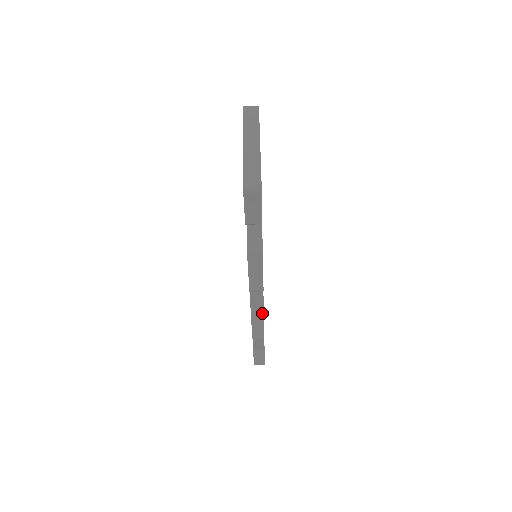
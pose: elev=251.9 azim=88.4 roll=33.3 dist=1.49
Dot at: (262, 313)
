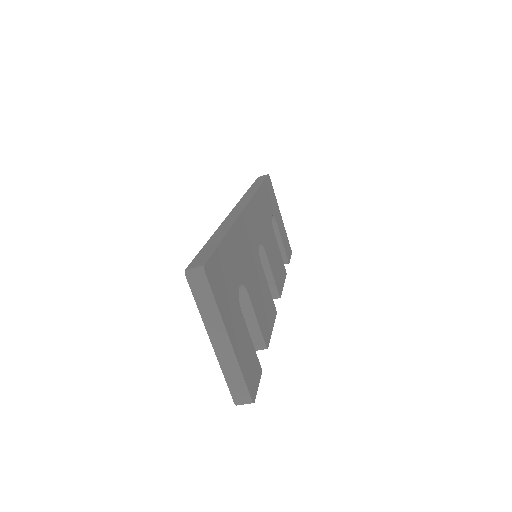
Dot at: occluded
